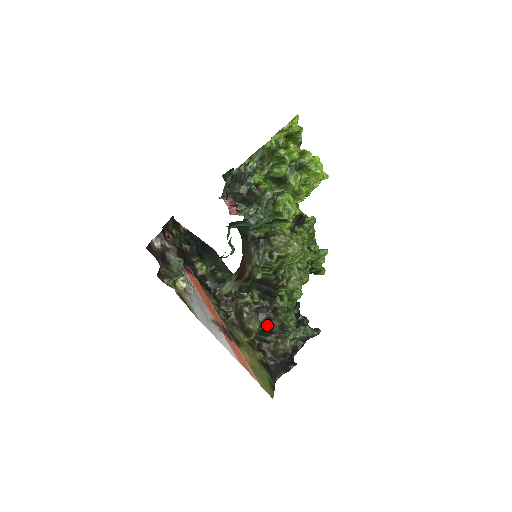
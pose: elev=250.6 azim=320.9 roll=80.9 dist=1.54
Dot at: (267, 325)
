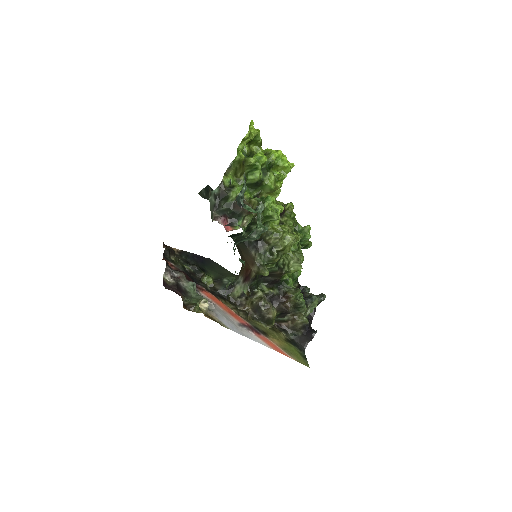
Dot at: (282, 309)
